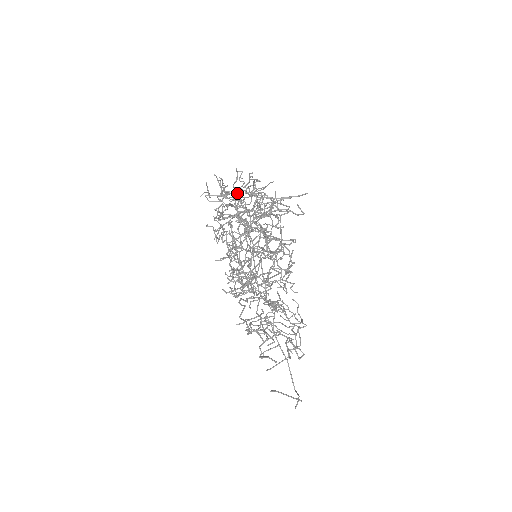
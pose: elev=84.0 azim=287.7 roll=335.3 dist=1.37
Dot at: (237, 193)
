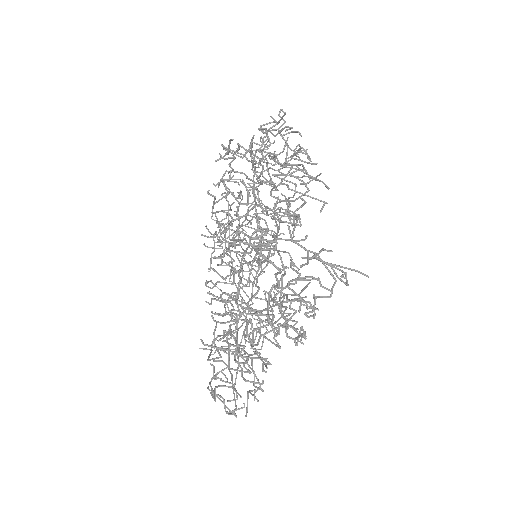
Dot at: (267, 135)
